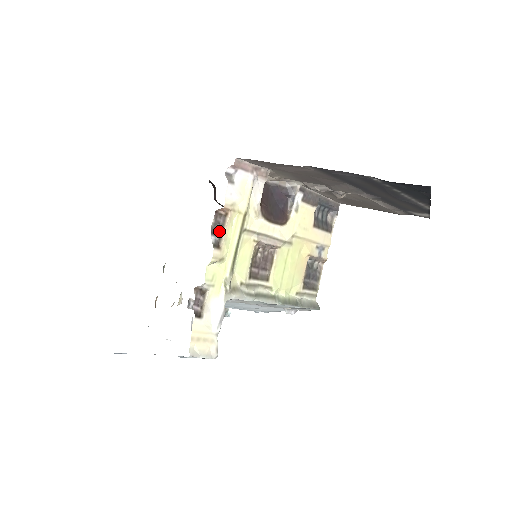
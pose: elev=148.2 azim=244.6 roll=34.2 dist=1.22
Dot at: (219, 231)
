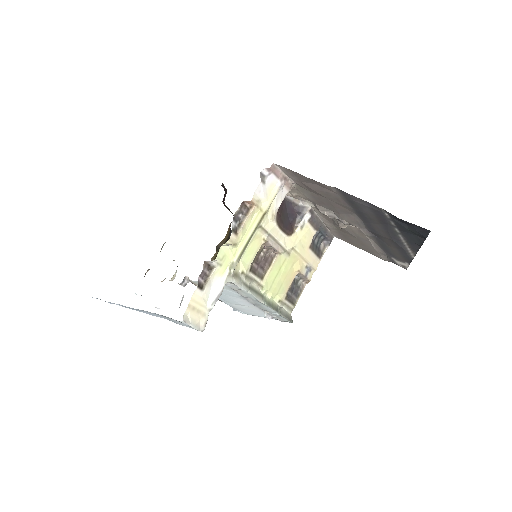
Dot at: (240, 220)
